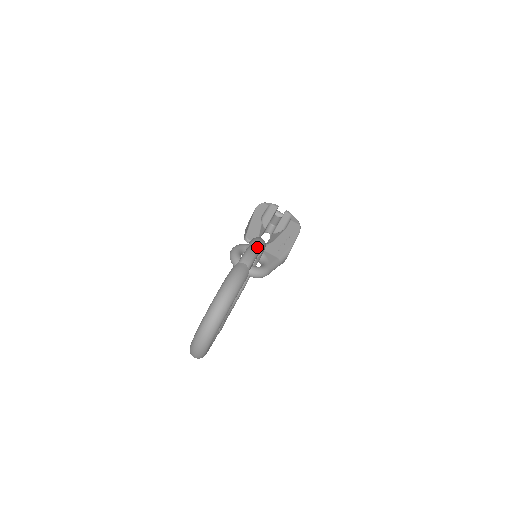
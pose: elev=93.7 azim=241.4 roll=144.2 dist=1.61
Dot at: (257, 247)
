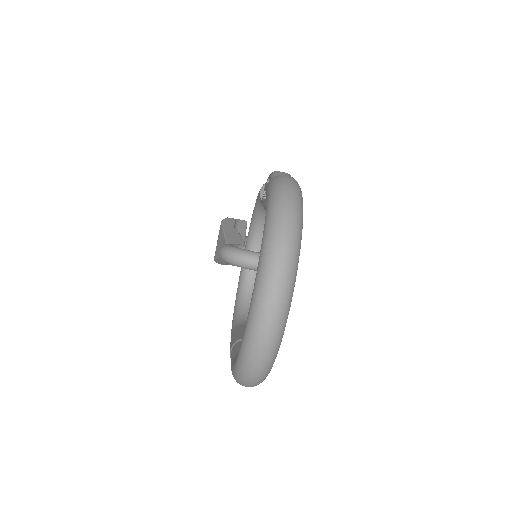
Dot at: occluded
